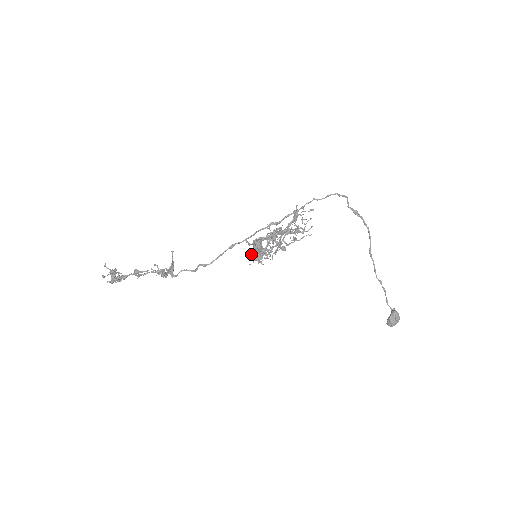
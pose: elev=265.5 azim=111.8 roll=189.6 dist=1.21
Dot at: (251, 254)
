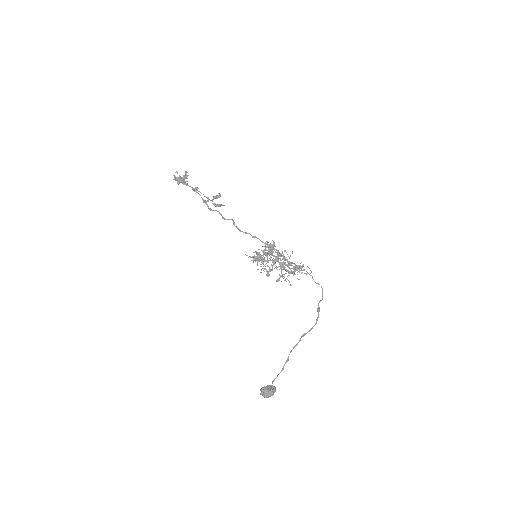
Dot at: occluded
